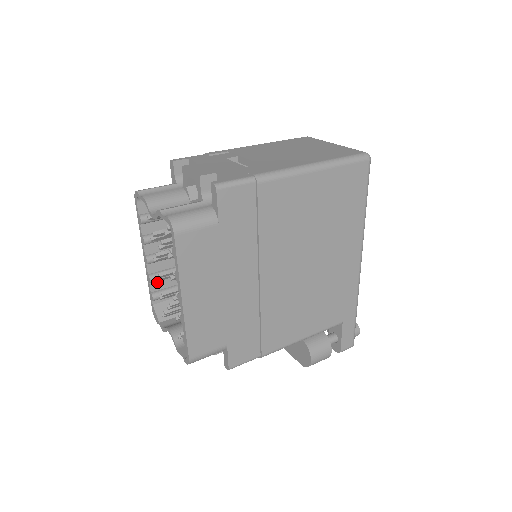
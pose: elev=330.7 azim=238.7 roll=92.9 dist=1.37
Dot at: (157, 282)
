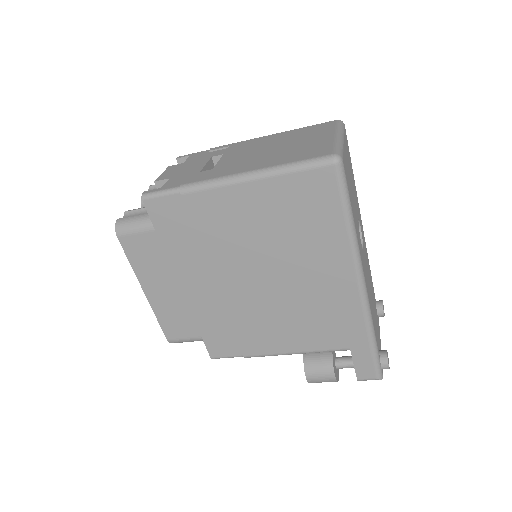
Dot at: occluded
